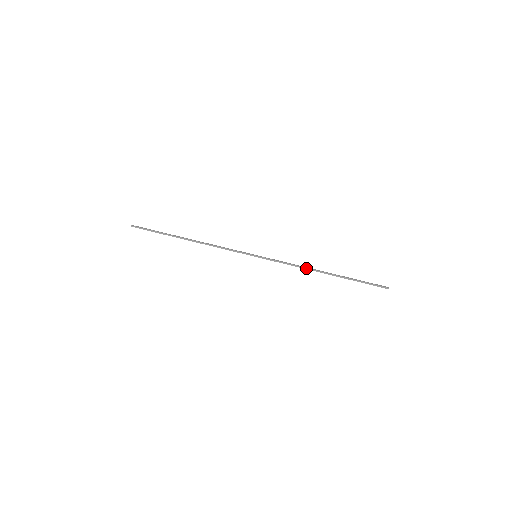
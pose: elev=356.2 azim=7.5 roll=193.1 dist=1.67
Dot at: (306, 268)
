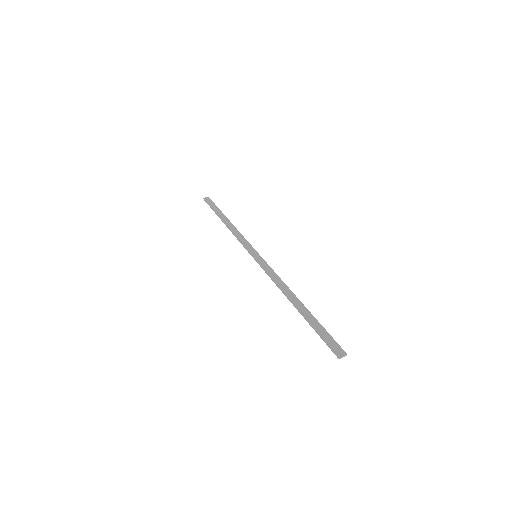
Dot at: (280, 289)
